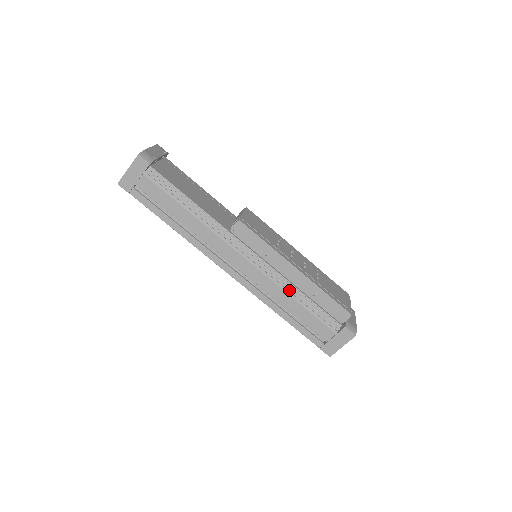
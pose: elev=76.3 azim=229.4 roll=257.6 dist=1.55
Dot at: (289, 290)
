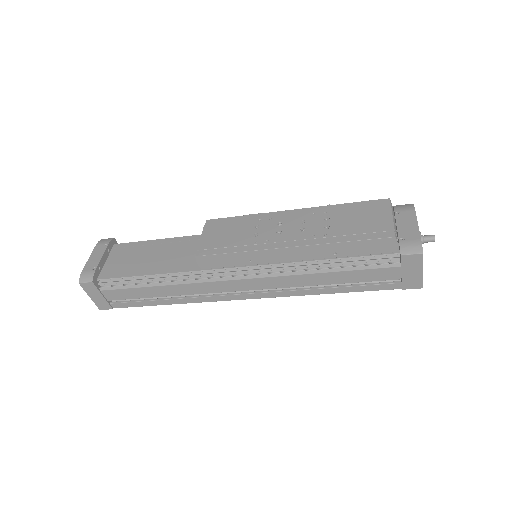
Dot at: (307, 268)
